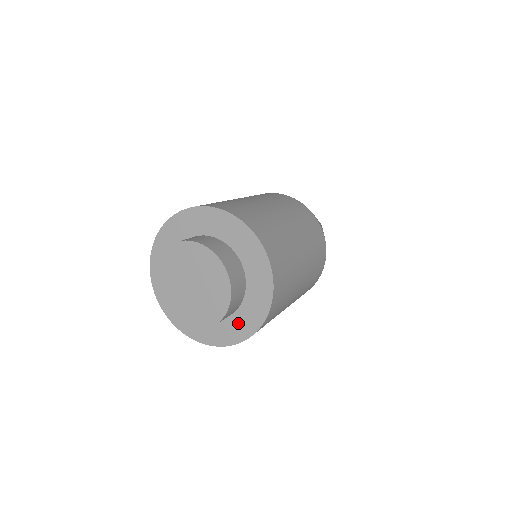
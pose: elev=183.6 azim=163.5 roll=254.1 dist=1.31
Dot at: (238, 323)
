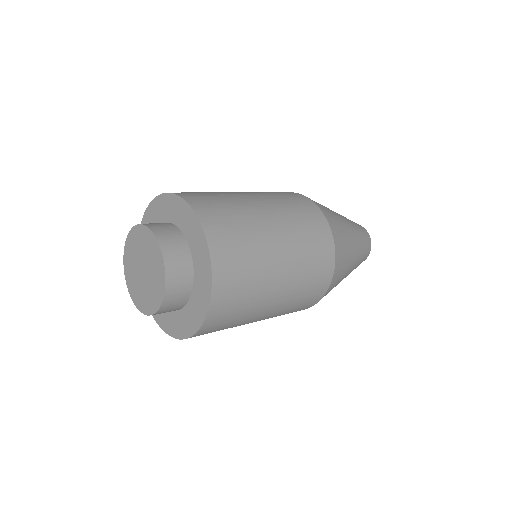
Dot at: (198, 295)
